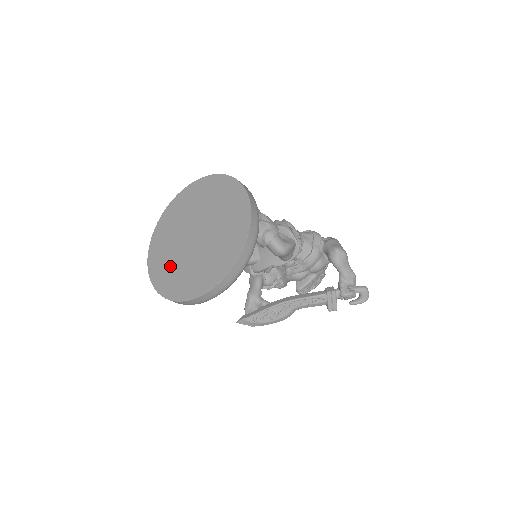
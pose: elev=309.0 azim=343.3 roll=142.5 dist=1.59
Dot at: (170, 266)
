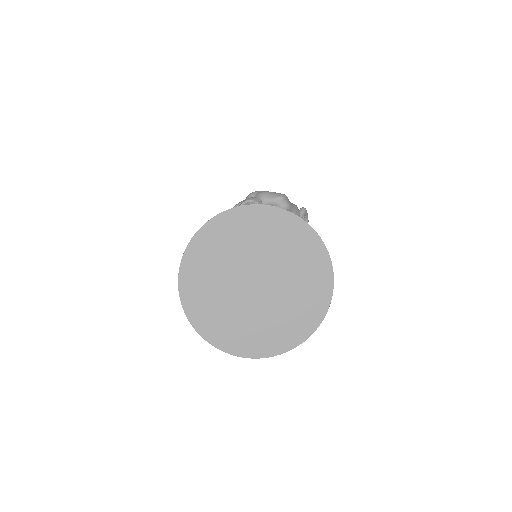
Dot at: (257, 328)
